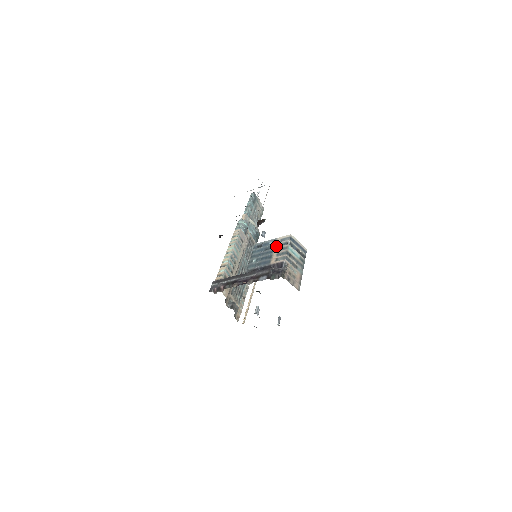
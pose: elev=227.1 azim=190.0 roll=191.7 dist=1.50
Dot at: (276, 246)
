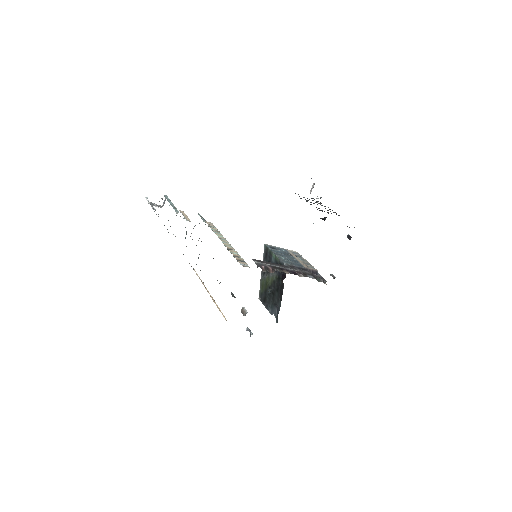
Dot at: (294, 255)
